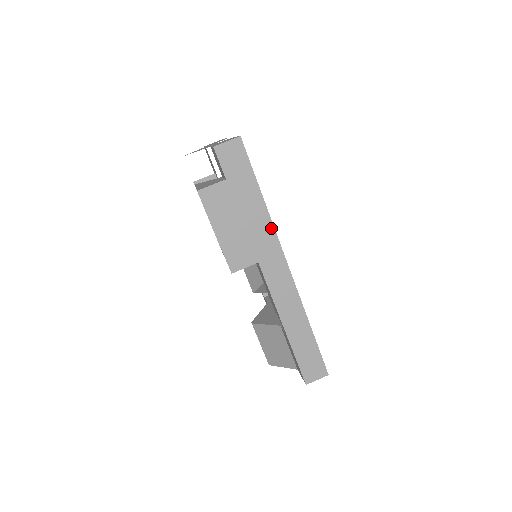
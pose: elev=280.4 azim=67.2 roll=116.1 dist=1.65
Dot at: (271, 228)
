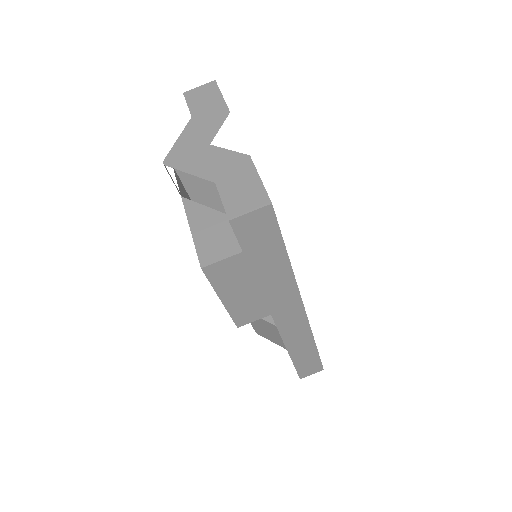
Dot at: (293, 286)
